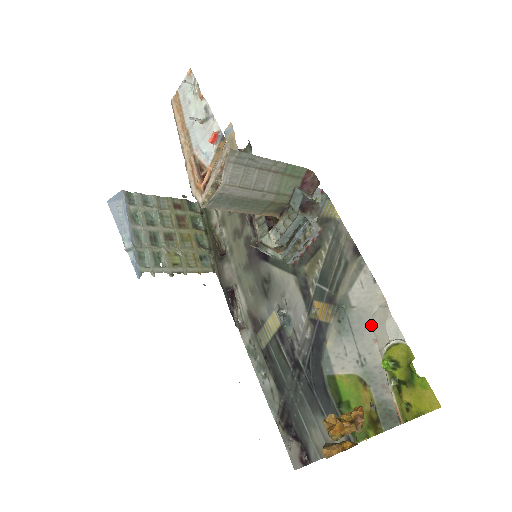
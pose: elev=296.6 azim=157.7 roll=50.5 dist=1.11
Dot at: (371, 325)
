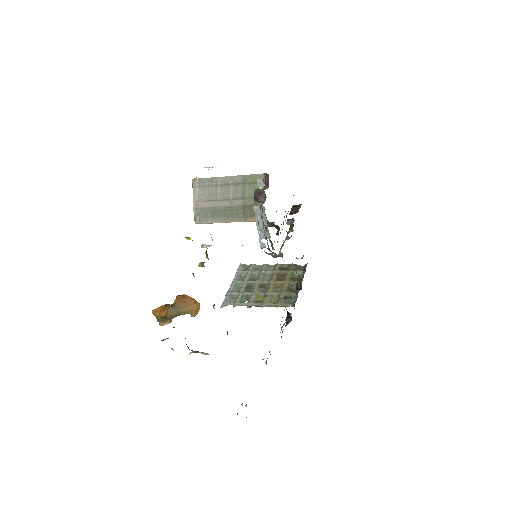
Dot at: occluded
